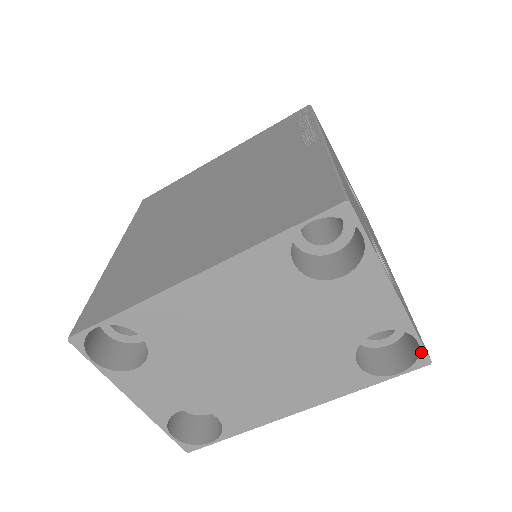
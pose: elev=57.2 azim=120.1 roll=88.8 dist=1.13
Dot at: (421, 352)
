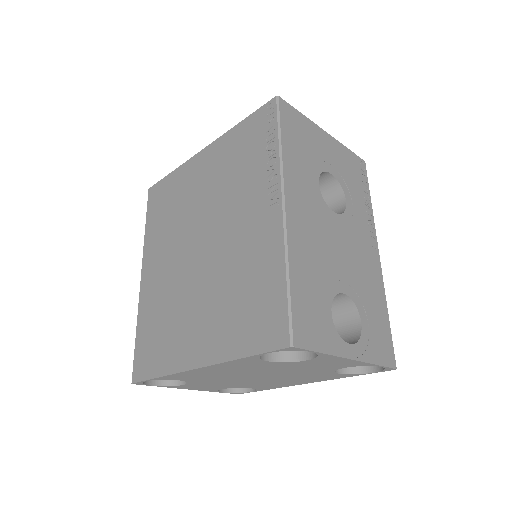
Dot at: (386, 368)
